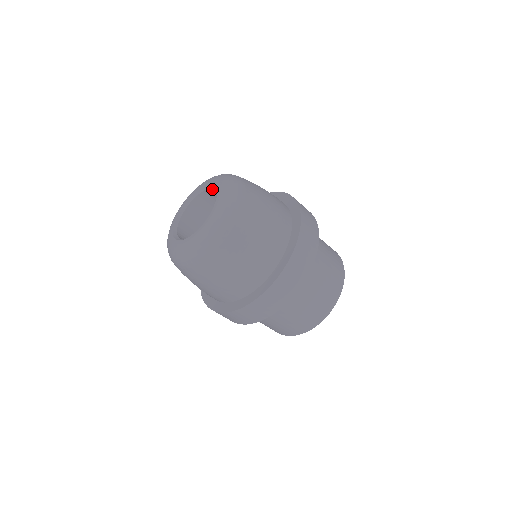
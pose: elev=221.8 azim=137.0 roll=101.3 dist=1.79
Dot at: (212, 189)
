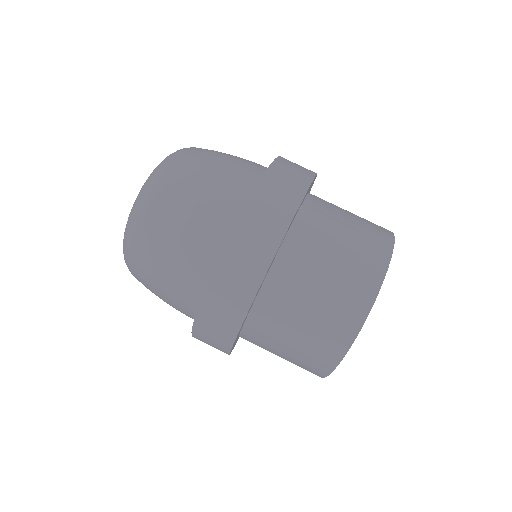
Dot at: occluded
